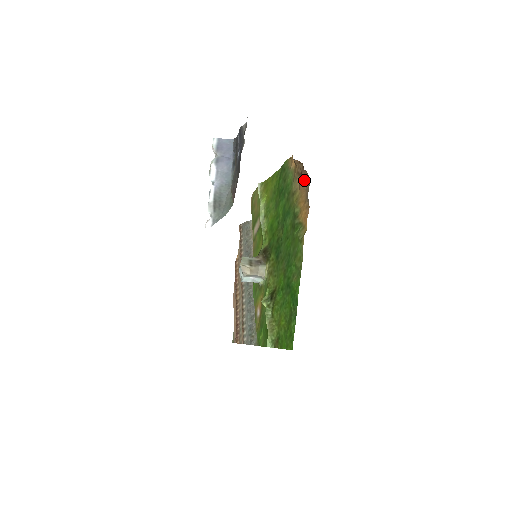
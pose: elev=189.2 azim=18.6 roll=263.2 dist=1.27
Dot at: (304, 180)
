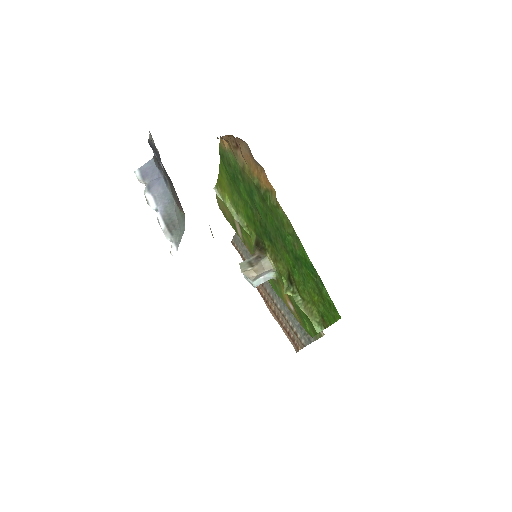
Dot at: (242, 148)
